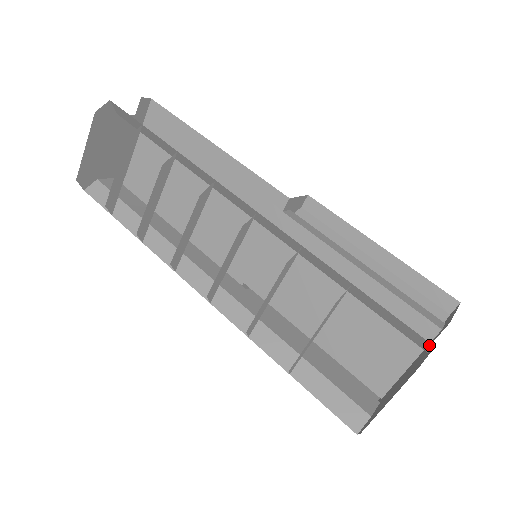
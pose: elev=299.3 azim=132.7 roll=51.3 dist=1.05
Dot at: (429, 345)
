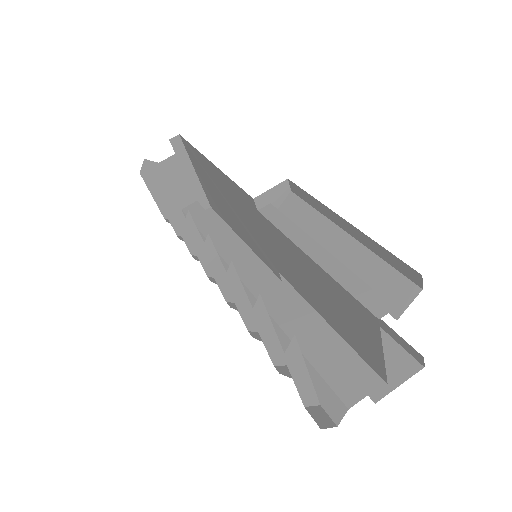
Dot at: occluded
